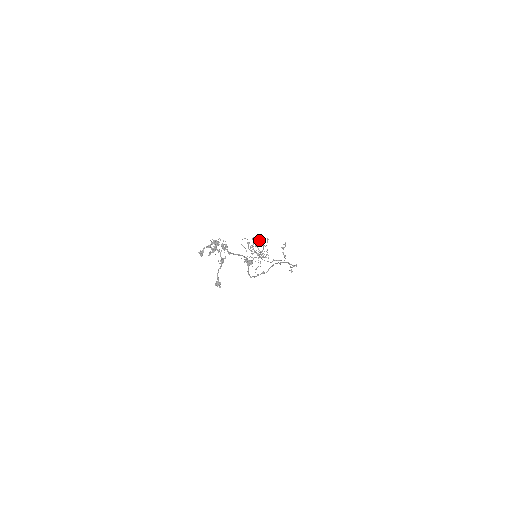
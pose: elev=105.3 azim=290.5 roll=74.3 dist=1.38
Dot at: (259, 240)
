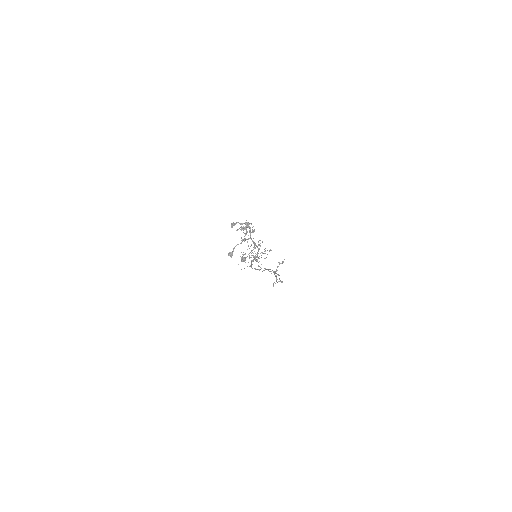
Dot at: occluded
